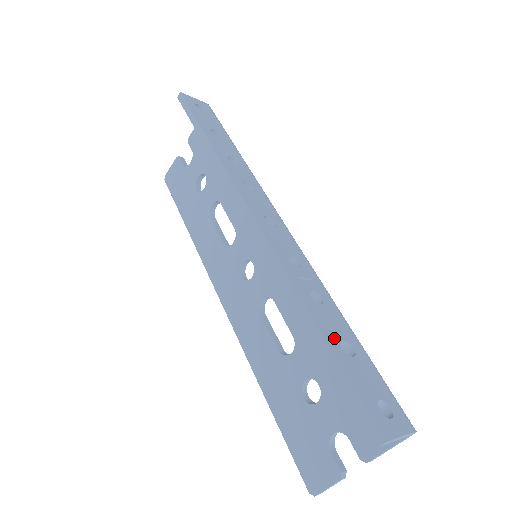
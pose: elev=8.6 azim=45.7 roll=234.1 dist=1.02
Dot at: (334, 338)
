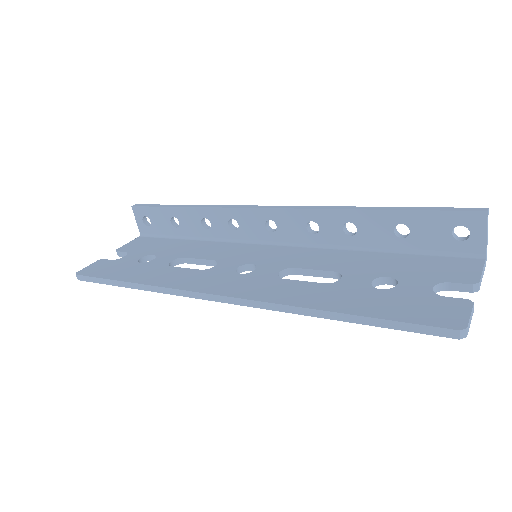
Dot at: (392, 218)
